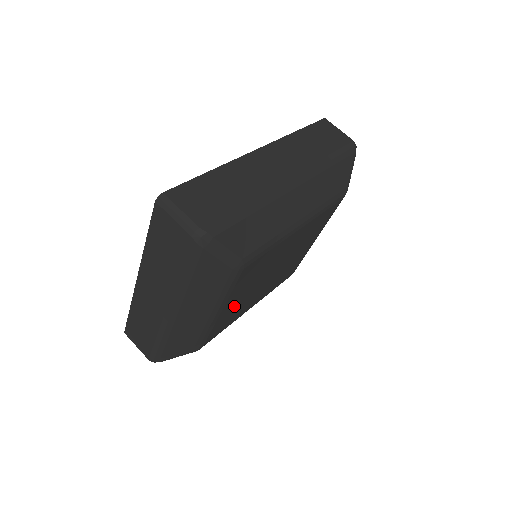
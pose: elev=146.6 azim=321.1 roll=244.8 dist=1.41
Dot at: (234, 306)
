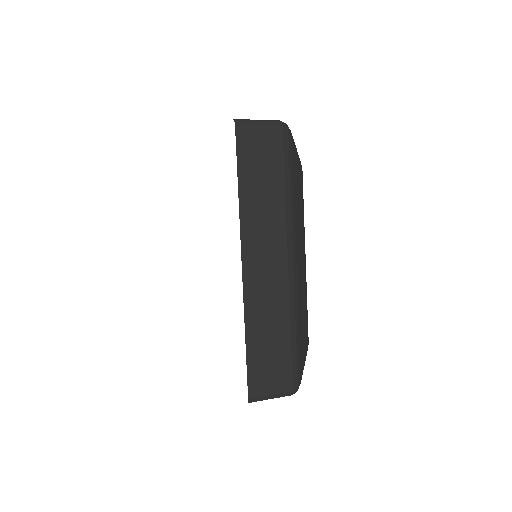
Dot at: occluded
